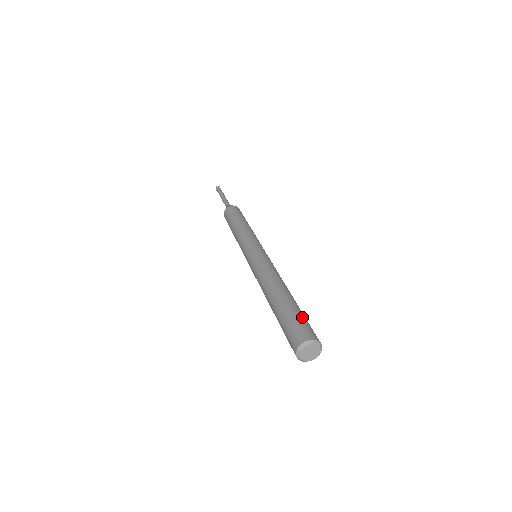
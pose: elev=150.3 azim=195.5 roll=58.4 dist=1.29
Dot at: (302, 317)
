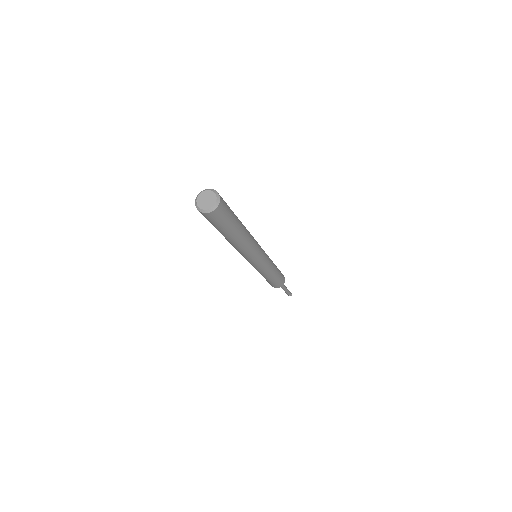
Dot at: occluded
